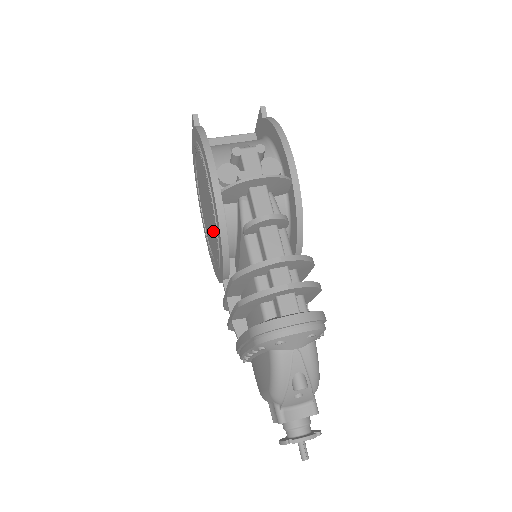
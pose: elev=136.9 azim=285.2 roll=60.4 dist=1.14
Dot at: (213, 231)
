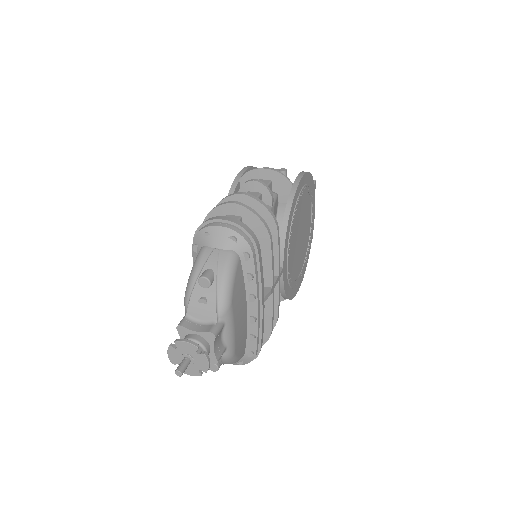
Dot at: occluded
